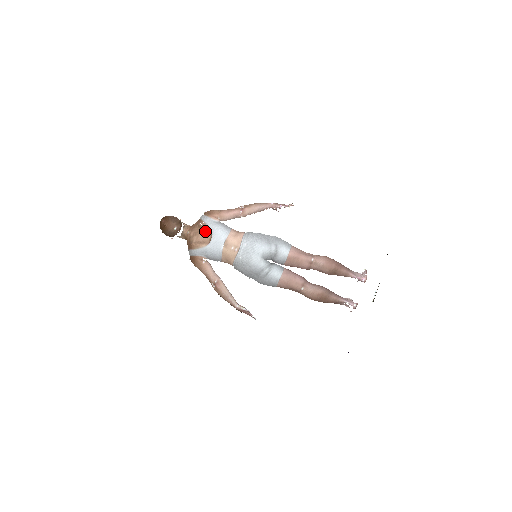
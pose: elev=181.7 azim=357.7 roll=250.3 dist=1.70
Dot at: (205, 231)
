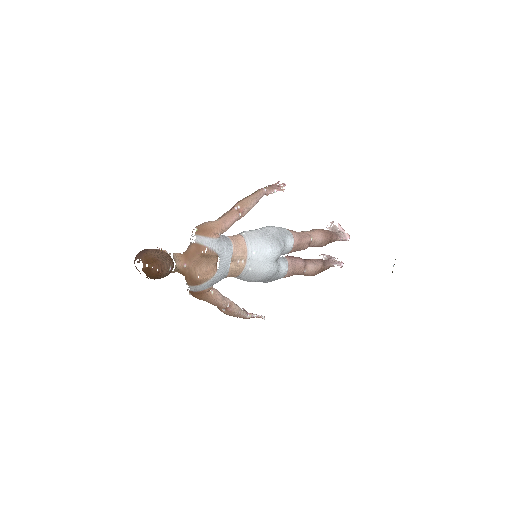
Dot at: (210, 257)
